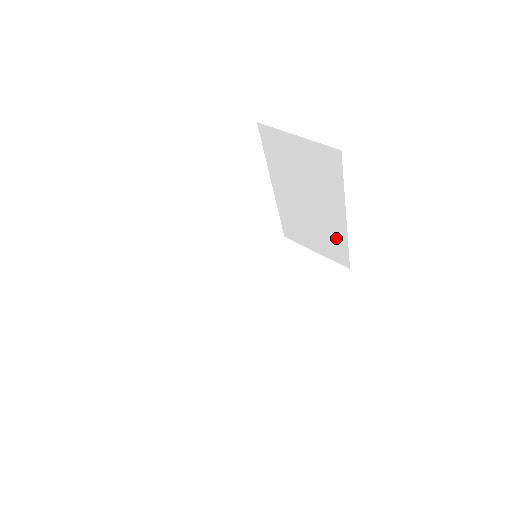
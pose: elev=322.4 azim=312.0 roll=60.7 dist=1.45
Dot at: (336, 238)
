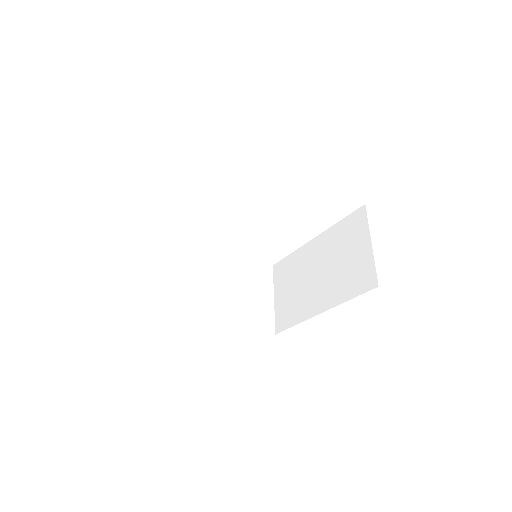
Dot at: (298, 311)
